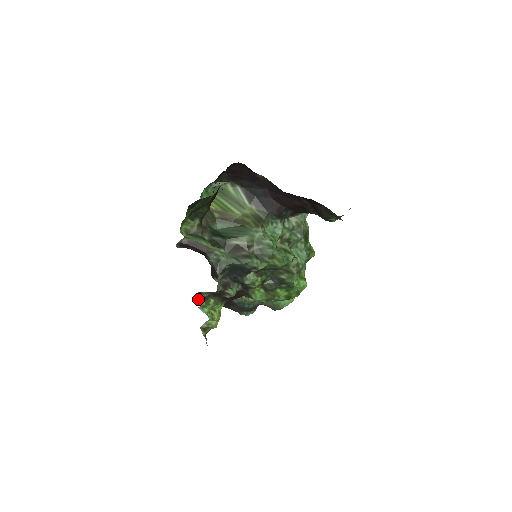
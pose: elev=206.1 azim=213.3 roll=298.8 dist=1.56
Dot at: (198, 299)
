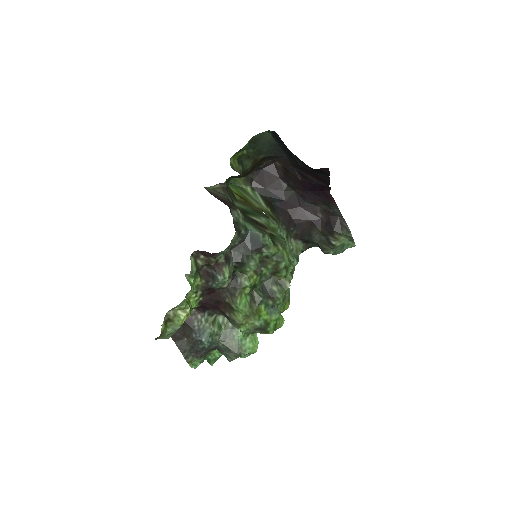
Dot at: (192, 262)
